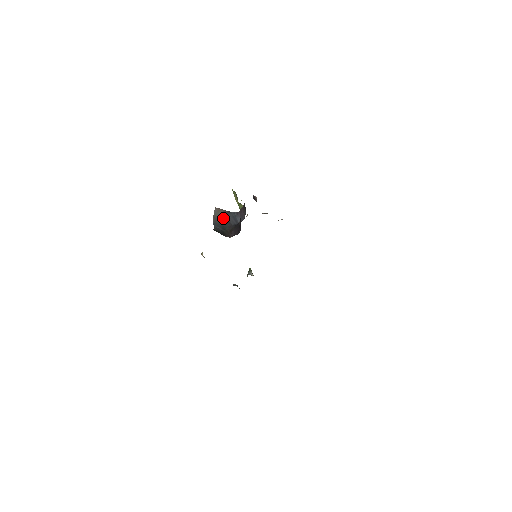
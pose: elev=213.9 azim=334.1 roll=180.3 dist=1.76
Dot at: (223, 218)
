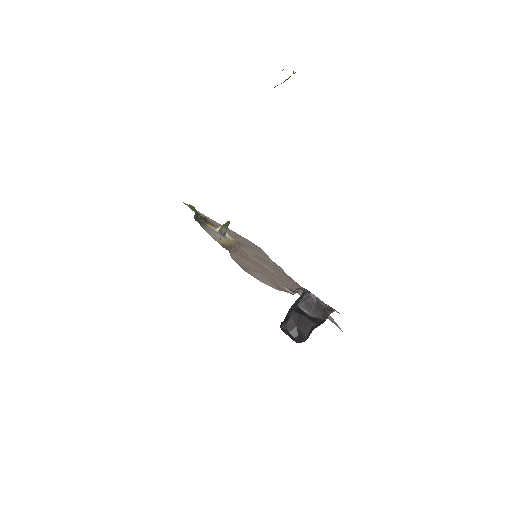
Dot at: occluded
